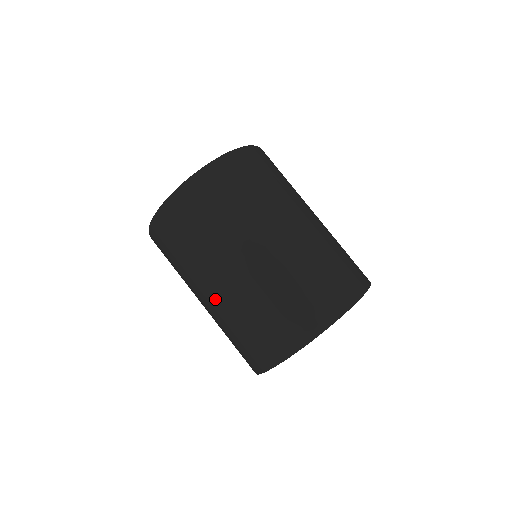
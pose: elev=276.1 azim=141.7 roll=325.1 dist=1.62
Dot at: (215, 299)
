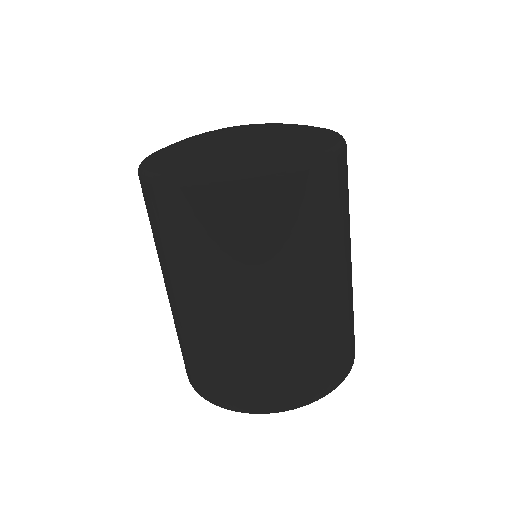
Dot at: occluded
